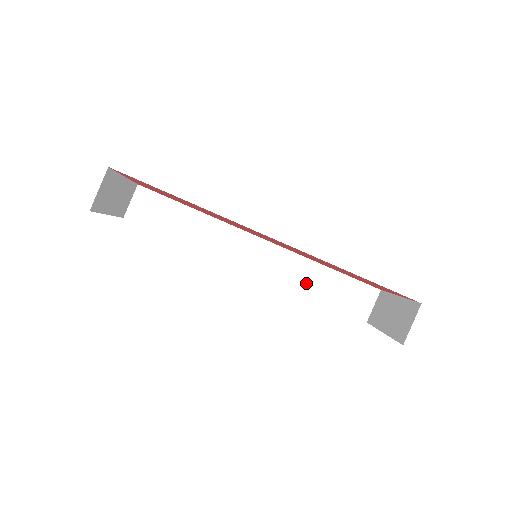
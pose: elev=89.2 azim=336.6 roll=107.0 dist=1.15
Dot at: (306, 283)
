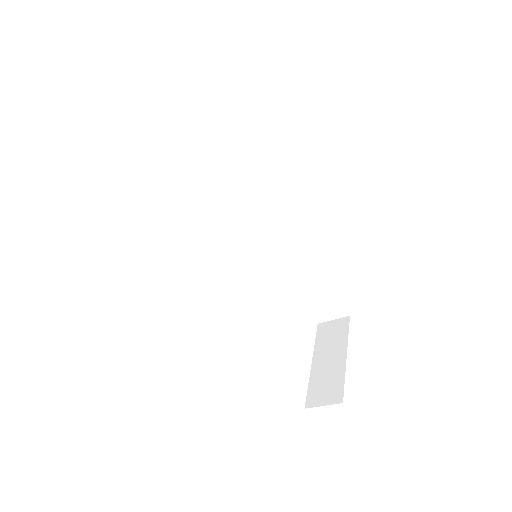
Dot at: (295, 270)
